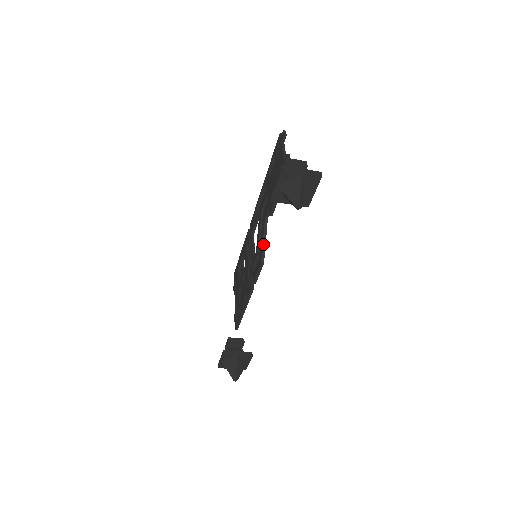
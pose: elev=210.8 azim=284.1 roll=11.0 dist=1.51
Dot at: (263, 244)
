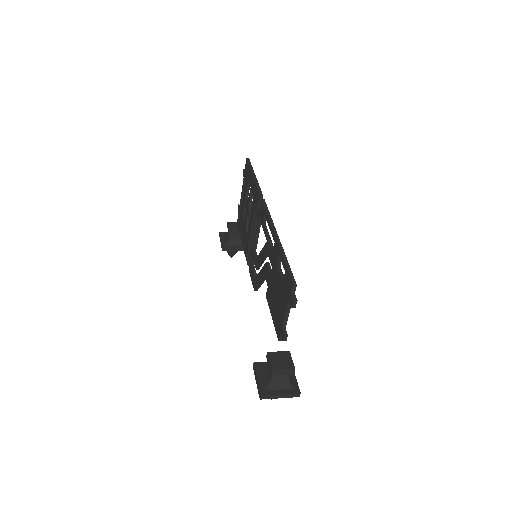
Dot at: (259, 285)
